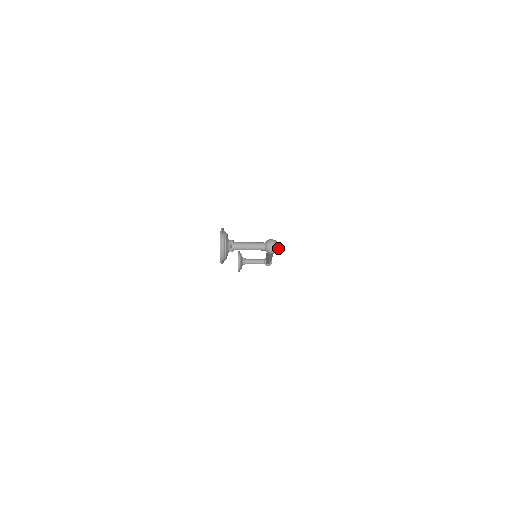
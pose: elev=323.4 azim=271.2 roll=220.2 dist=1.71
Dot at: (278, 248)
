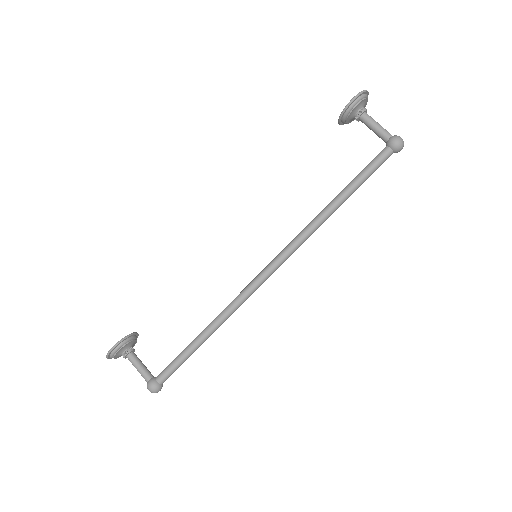
Dot at: occluded
